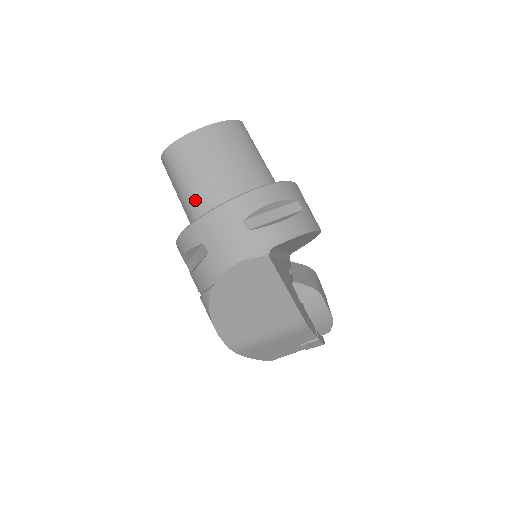
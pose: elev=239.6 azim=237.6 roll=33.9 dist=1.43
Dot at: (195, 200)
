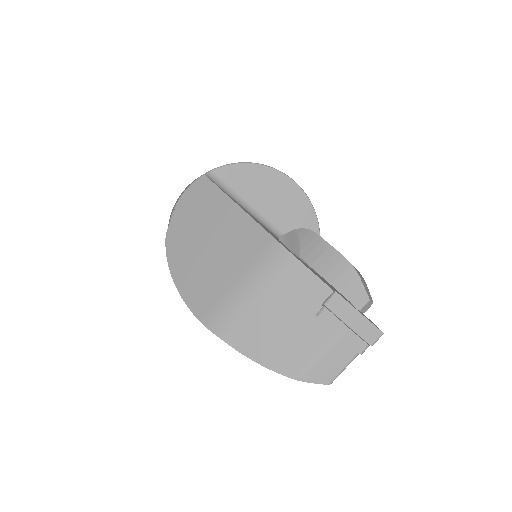
Dot at: occluded
